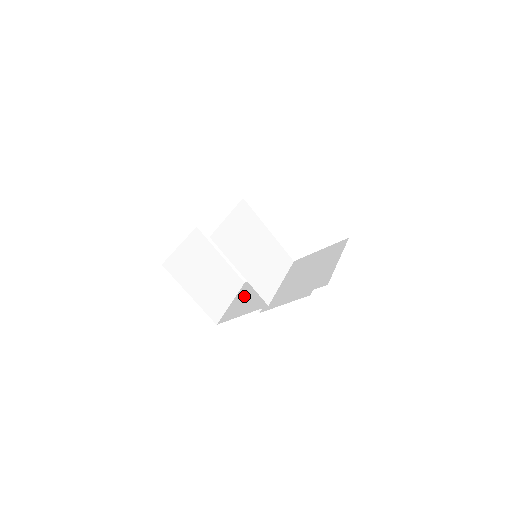
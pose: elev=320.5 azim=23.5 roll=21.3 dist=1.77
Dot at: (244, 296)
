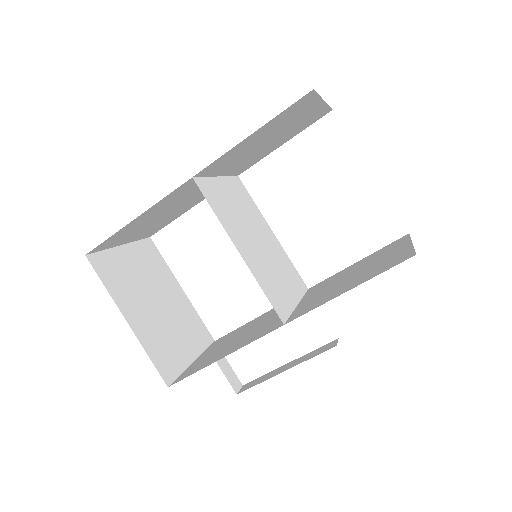
Dot at: (220, 345)
